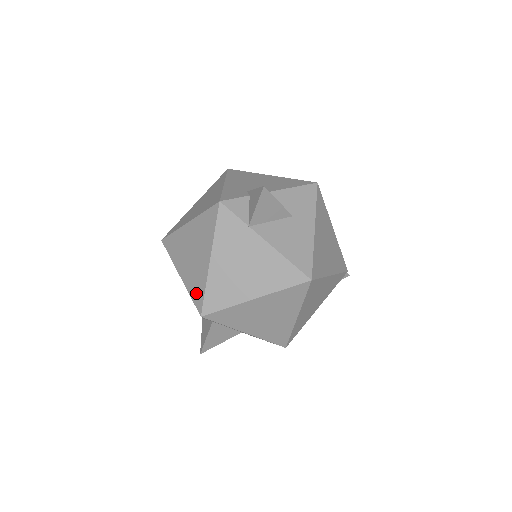
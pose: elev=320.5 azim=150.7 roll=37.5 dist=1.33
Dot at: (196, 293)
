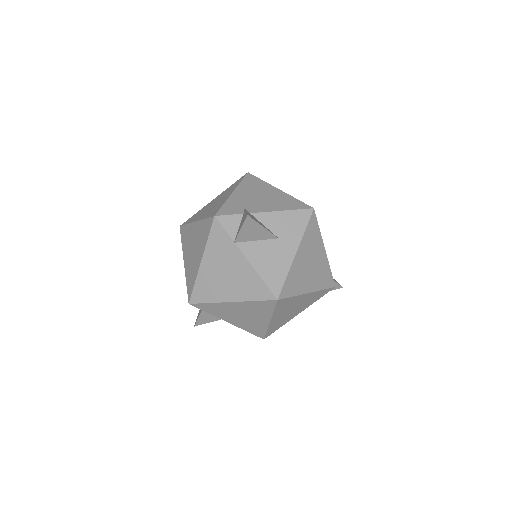
Dot at: (189, 283)
